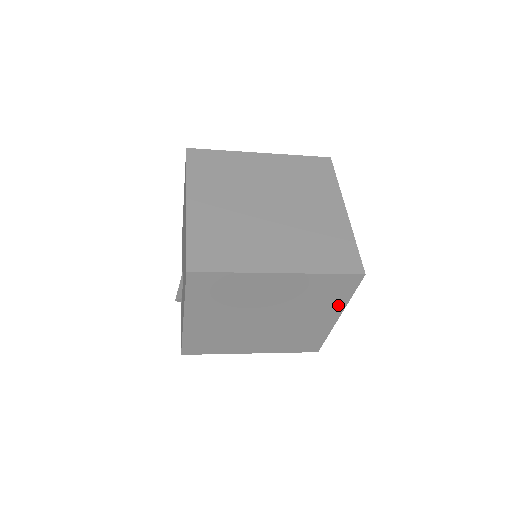
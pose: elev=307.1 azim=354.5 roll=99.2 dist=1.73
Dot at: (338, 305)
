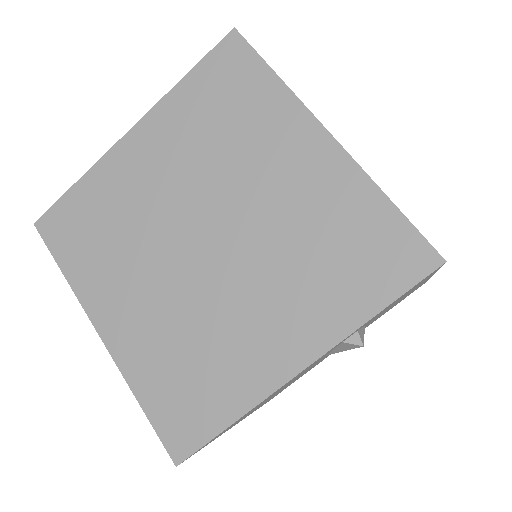
Dot at: occluded
